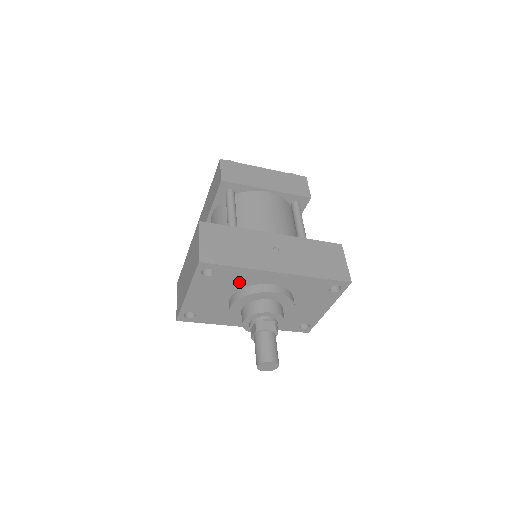
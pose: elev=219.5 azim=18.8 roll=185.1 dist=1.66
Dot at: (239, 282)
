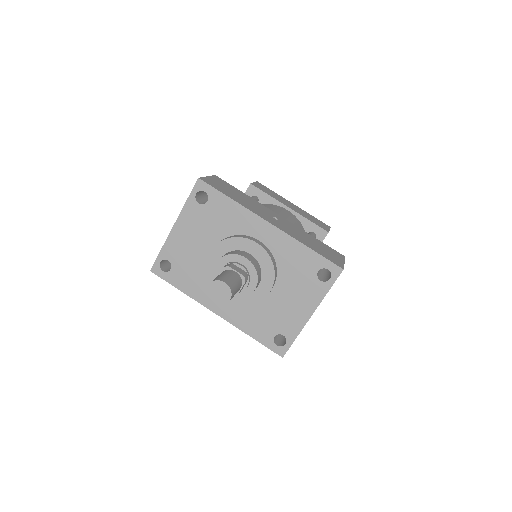
Dot at: (227, 225)
